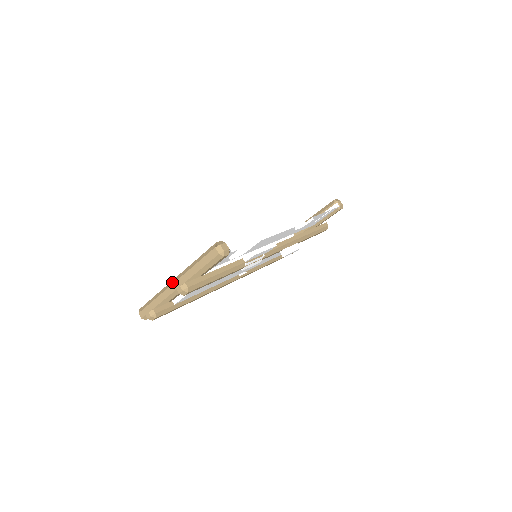
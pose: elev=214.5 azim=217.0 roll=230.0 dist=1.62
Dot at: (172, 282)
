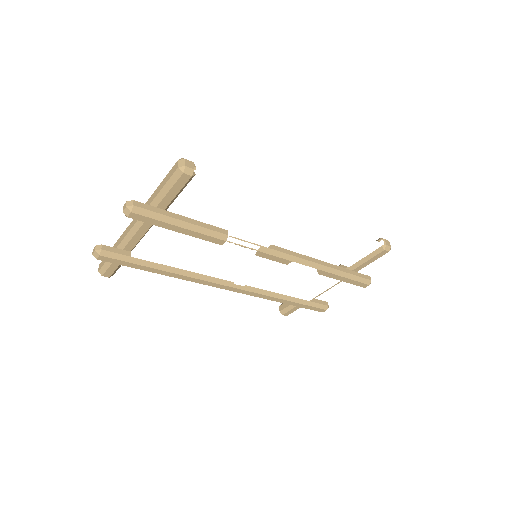
Dot at: (134, 219)
